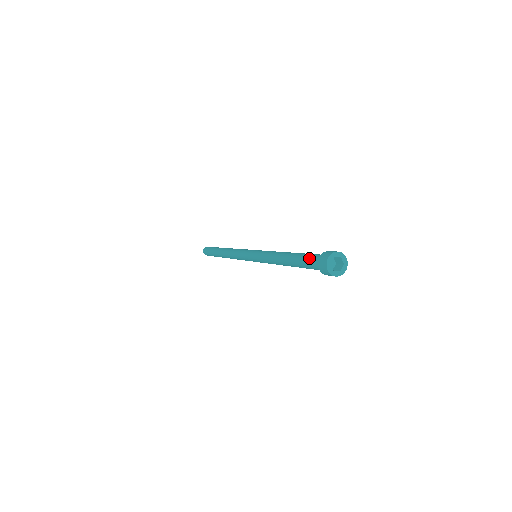
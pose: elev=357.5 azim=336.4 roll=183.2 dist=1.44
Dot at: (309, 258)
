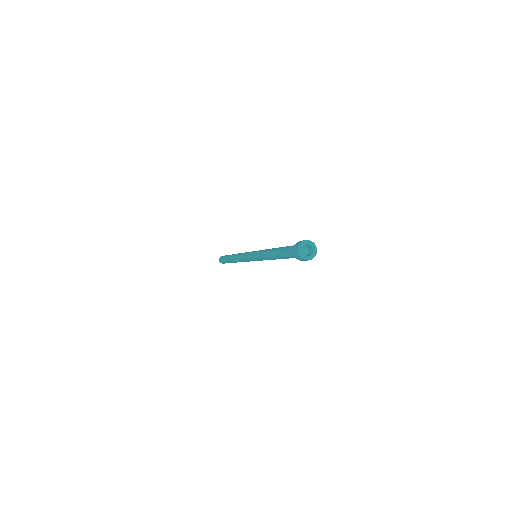
Dot at: occluded
